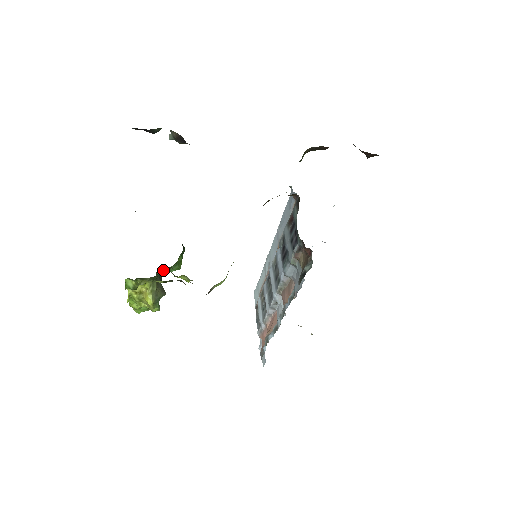
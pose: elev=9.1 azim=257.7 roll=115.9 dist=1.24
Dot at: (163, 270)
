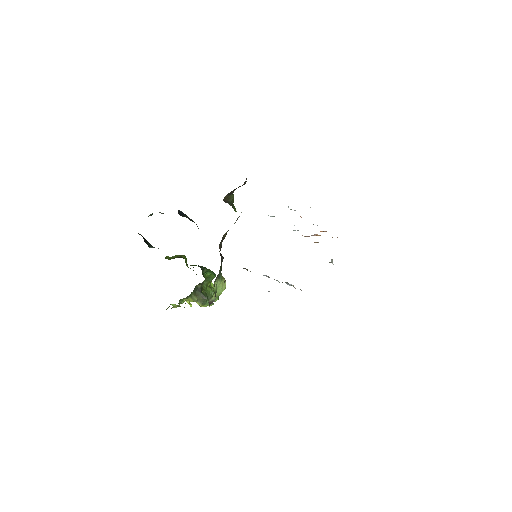
Dot at: (199, 285)
